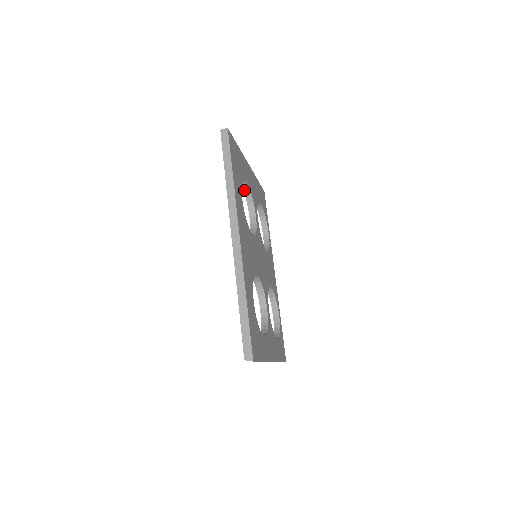
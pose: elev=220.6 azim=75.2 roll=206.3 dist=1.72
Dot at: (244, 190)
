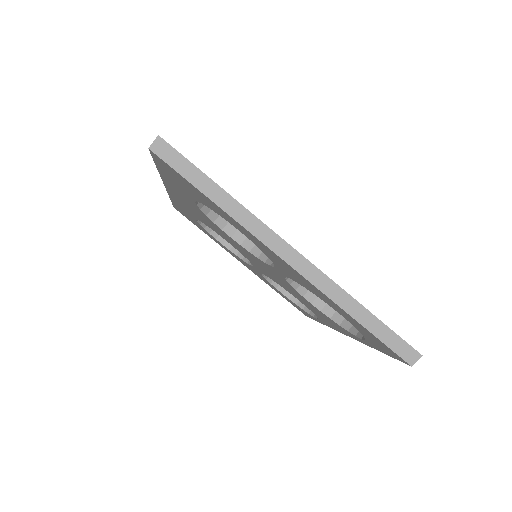
Dot at: (236, 254)
